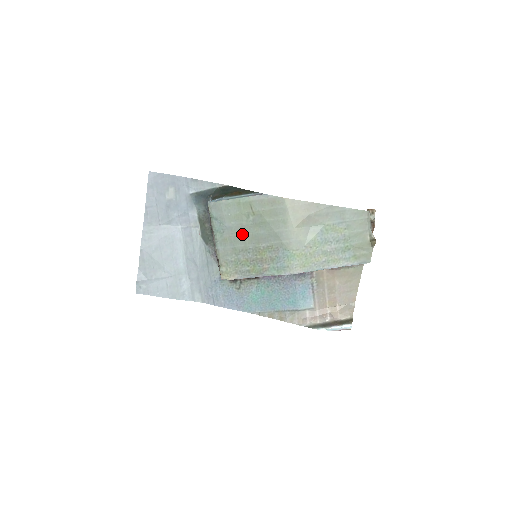
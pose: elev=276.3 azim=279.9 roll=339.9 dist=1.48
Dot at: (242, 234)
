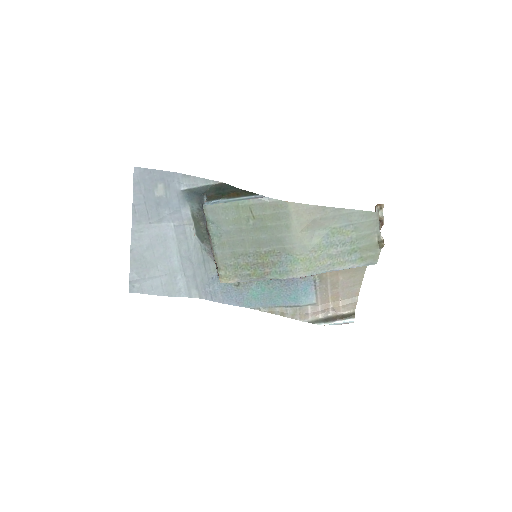
Dot at: (241, 238)
